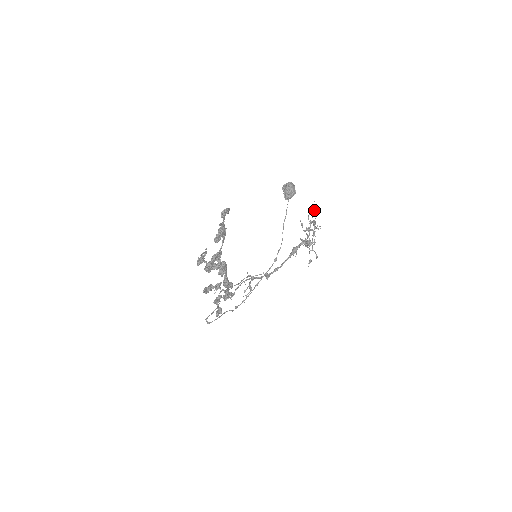
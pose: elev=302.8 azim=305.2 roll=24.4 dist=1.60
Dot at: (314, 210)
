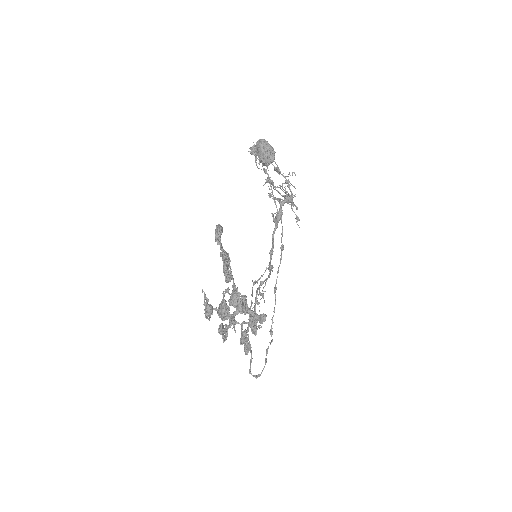
Dot at: occluded
